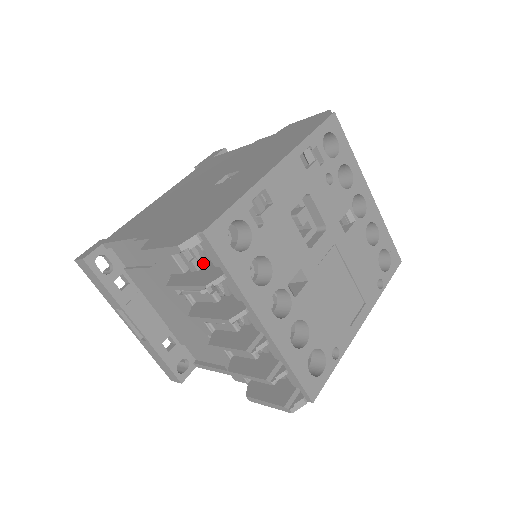
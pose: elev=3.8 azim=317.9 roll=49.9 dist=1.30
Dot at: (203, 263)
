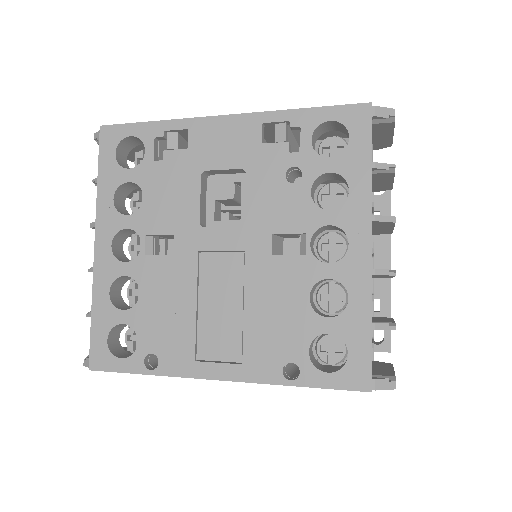
Dot at: occluded
